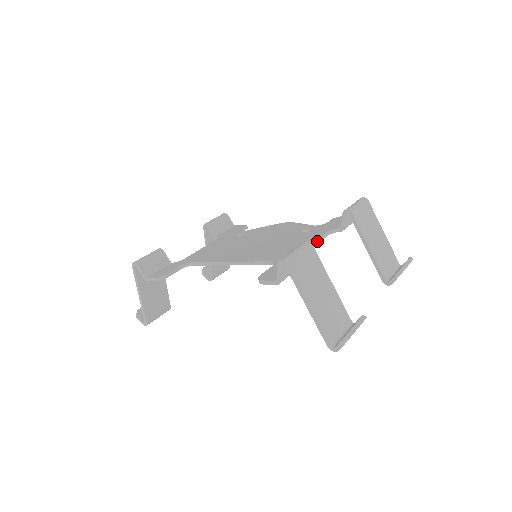
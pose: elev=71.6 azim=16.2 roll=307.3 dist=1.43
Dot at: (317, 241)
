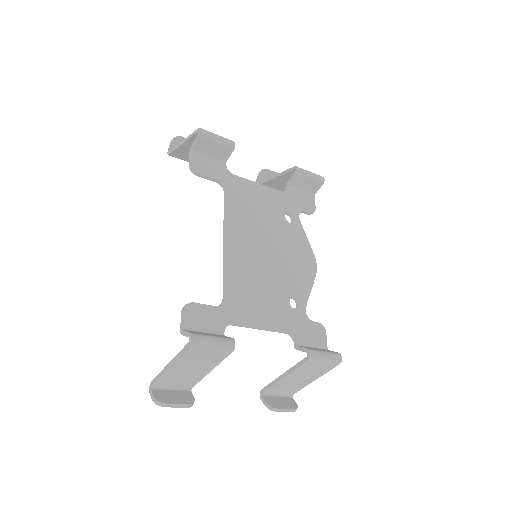
Dot at: (270, 330)
